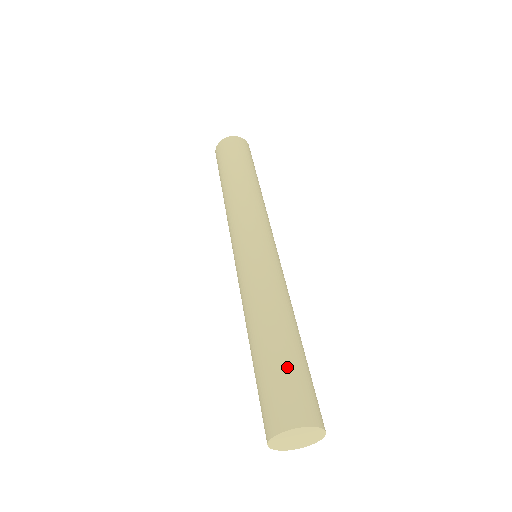
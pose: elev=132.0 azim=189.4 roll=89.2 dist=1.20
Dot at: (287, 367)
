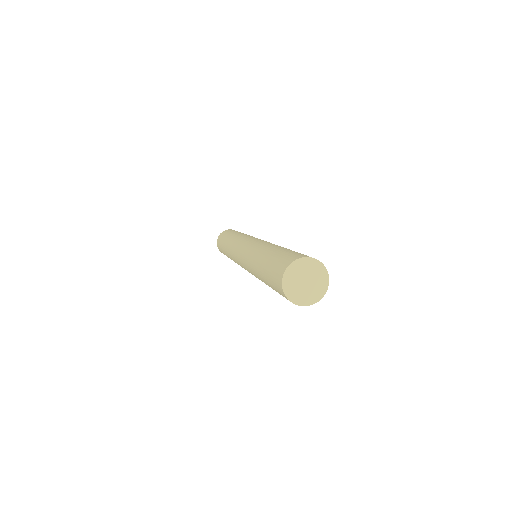
Dot at: (280, 253)
